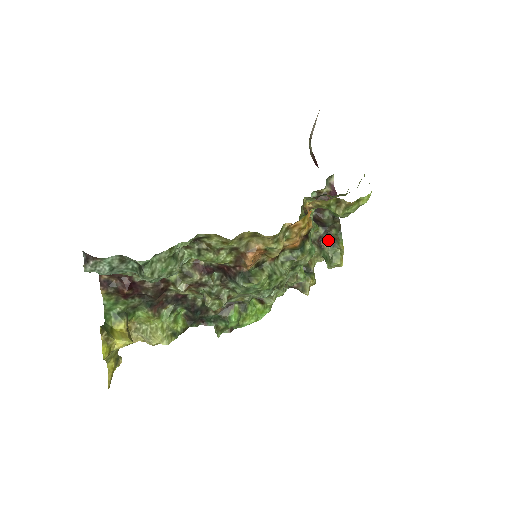
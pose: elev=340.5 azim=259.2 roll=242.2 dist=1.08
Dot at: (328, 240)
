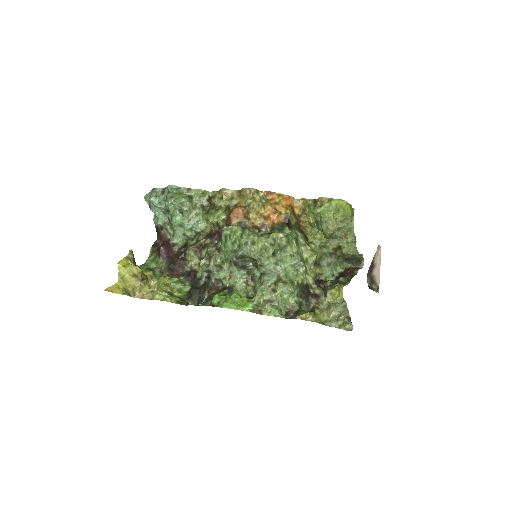
Dot at: (332, 281)
